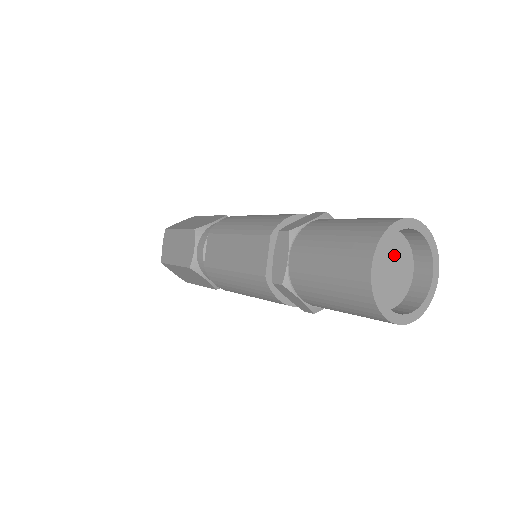
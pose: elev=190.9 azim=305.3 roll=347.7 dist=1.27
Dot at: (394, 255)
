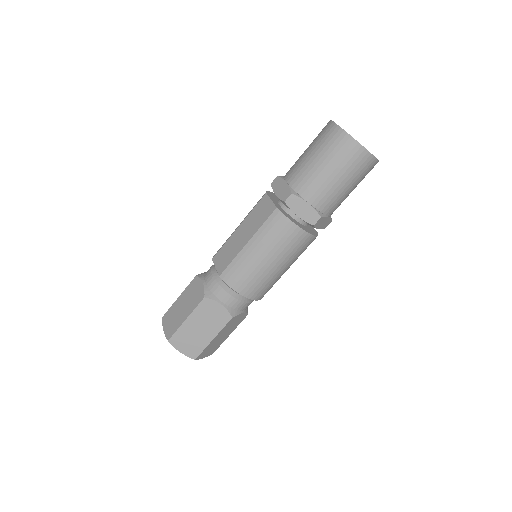
Dot at: occluded
